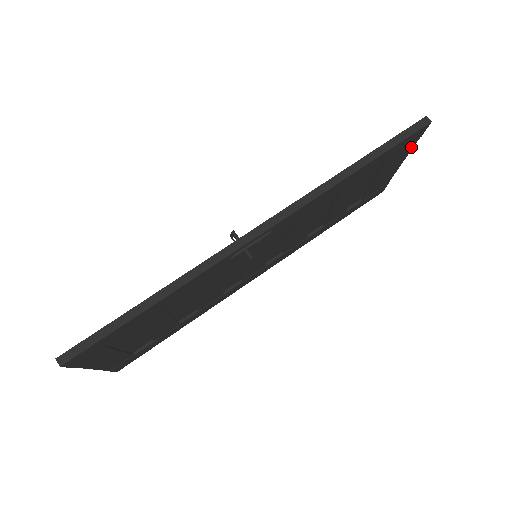
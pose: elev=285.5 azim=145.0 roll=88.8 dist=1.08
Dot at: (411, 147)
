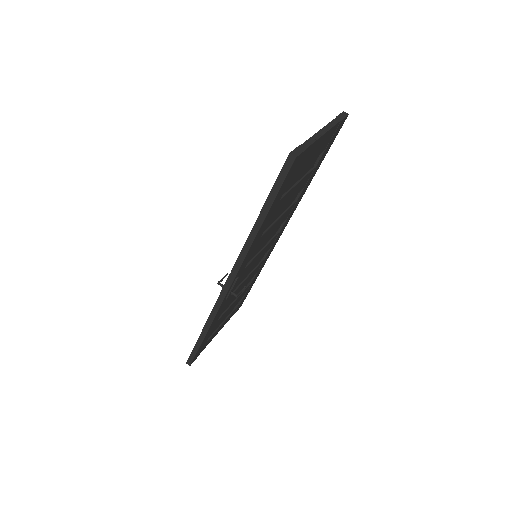
Dot at: (310, 147)
